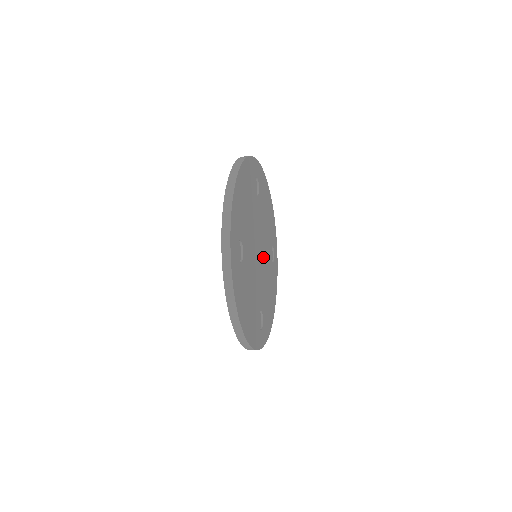
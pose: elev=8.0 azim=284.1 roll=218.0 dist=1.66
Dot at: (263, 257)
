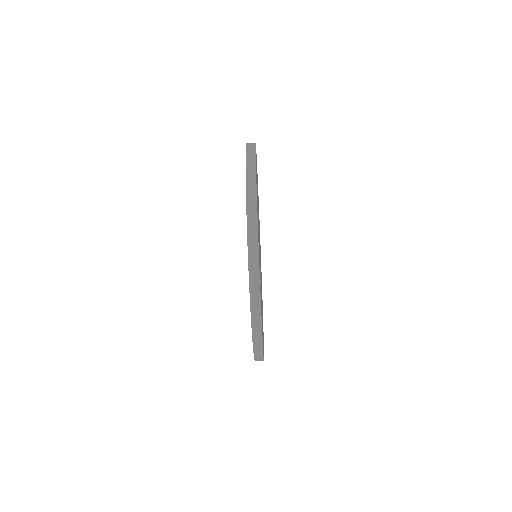
Dot at: occluded
